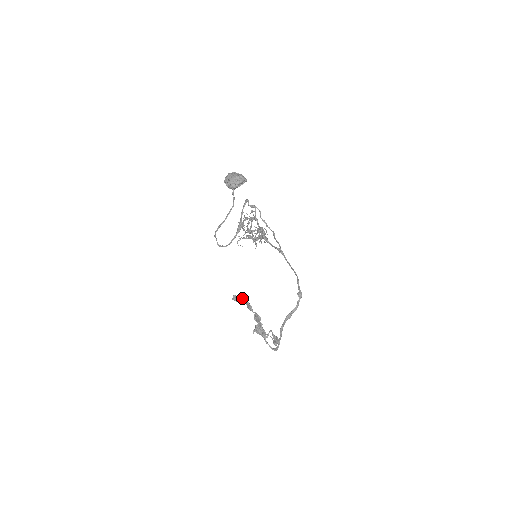
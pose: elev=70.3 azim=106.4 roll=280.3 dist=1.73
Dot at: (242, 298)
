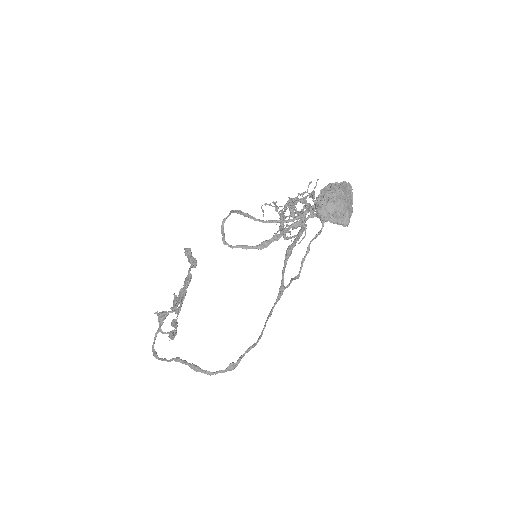
Dot at: (191, 267)
